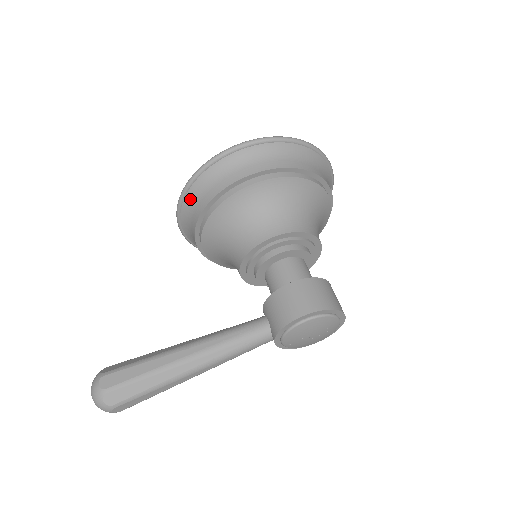
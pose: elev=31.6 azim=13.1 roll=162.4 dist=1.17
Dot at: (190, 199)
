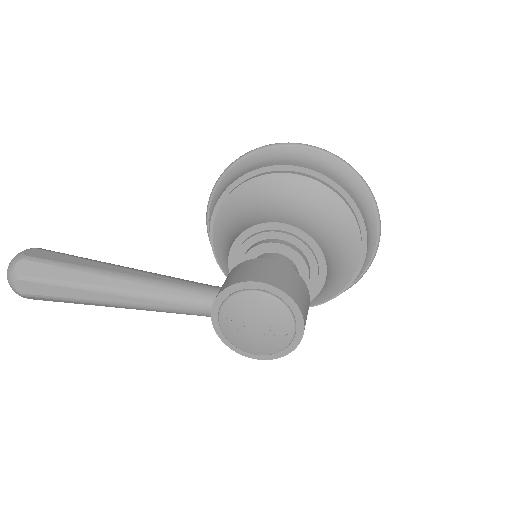
Dot at: (231, 175)
